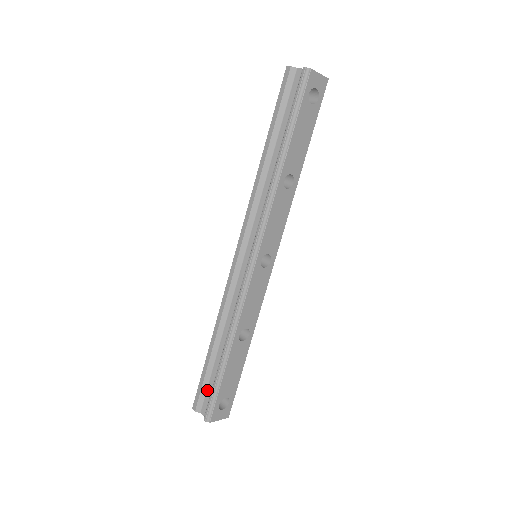
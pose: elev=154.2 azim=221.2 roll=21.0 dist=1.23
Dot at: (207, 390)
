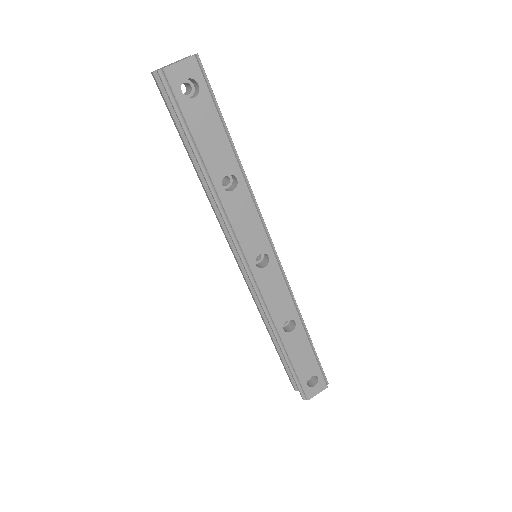
Dot at: occluded
